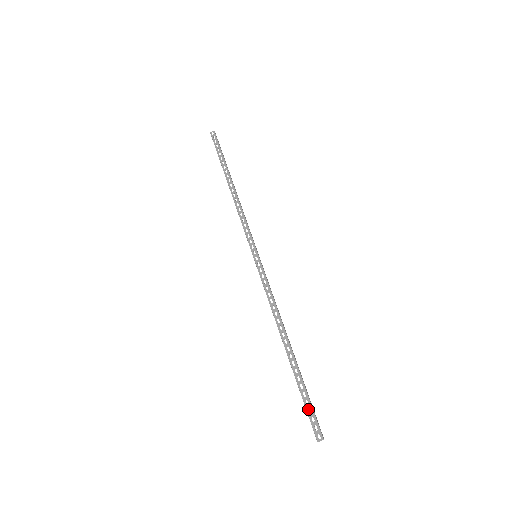
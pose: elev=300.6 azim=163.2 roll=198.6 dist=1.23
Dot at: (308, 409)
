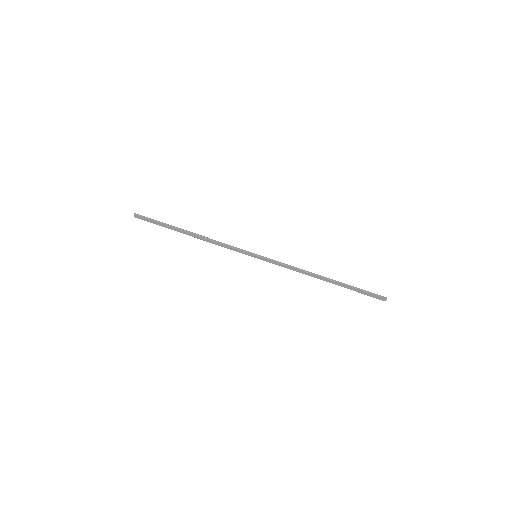
Dot at: (366, 294)
